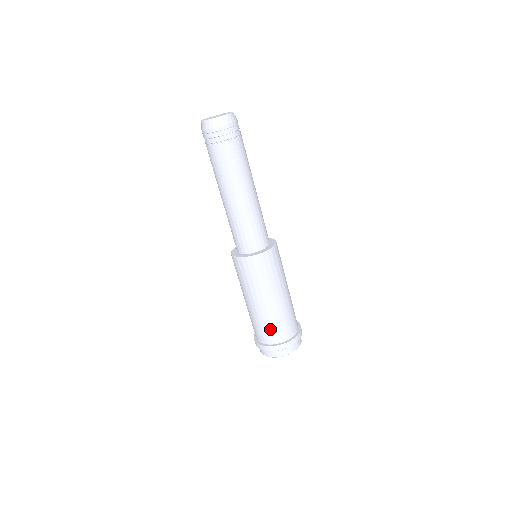
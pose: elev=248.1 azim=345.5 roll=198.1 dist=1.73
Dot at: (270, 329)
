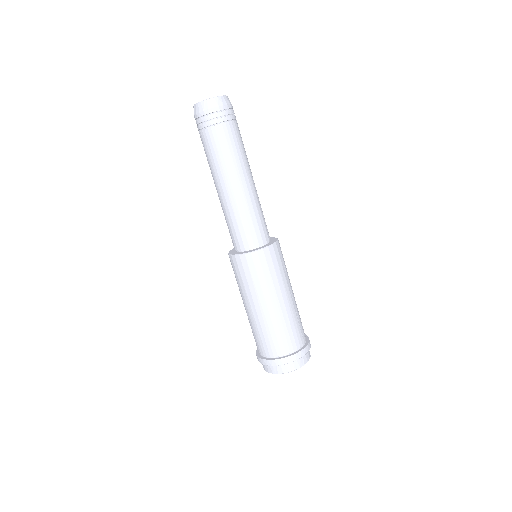
Dot at: (263, 340)
